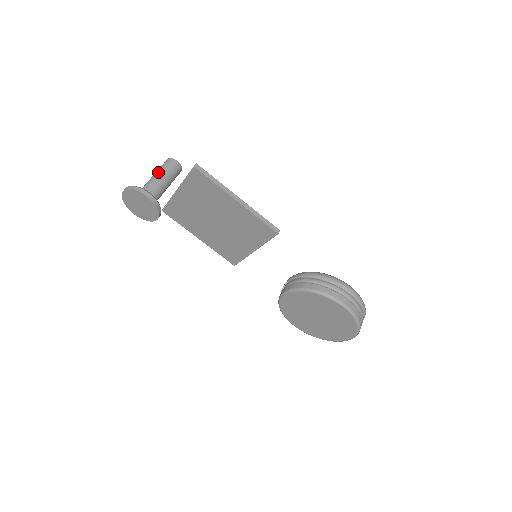
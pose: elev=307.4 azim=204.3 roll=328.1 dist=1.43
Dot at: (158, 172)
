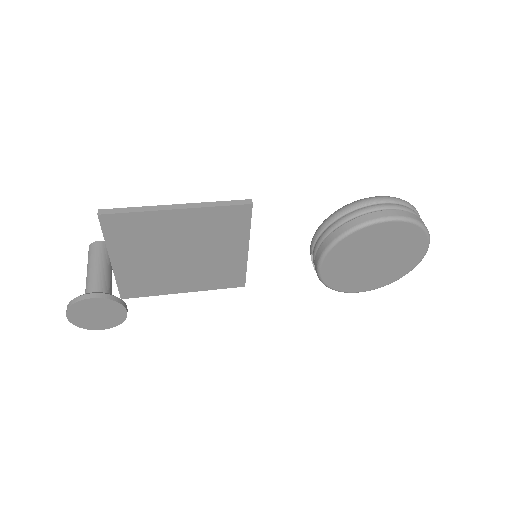
Dot at: (88, 267)
